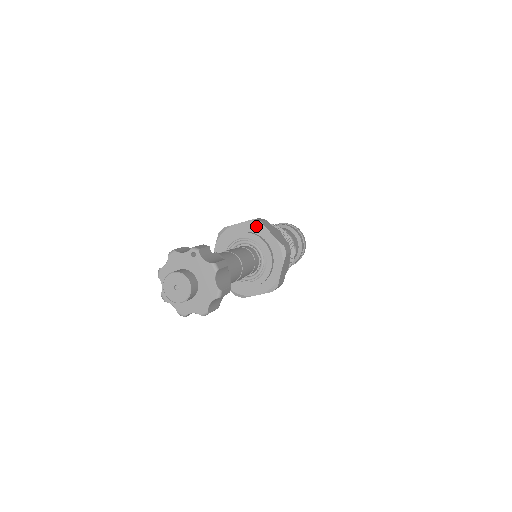
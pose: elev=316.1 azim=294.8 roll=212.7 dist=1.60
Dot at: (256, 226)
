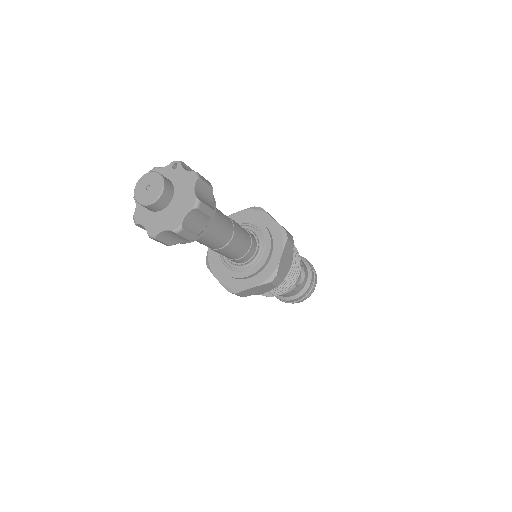
Dot at: (257, 212)
